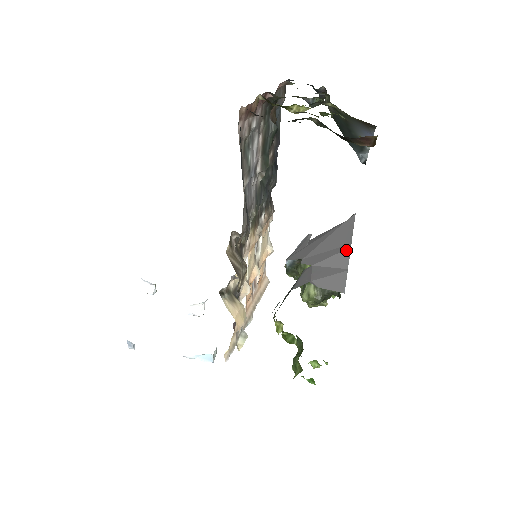
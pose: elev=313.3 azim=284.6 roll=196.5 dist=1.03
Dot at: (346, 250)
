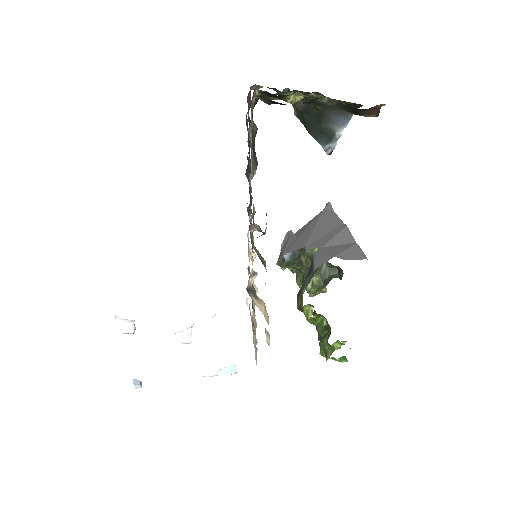
Dot at: (344, 229)
